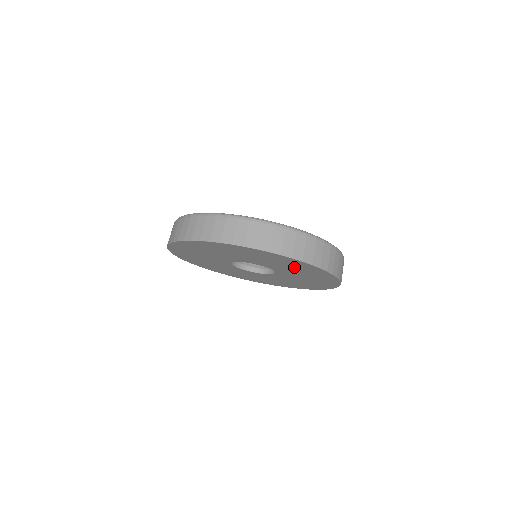
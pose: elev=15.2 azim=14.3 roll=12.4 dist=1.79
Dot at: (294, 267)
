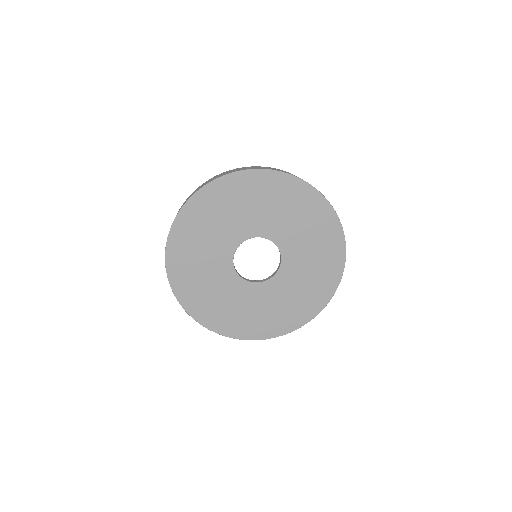
Dot at: (240, 202)
